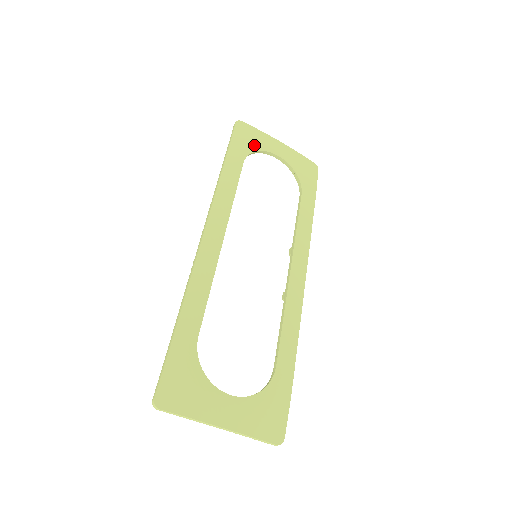
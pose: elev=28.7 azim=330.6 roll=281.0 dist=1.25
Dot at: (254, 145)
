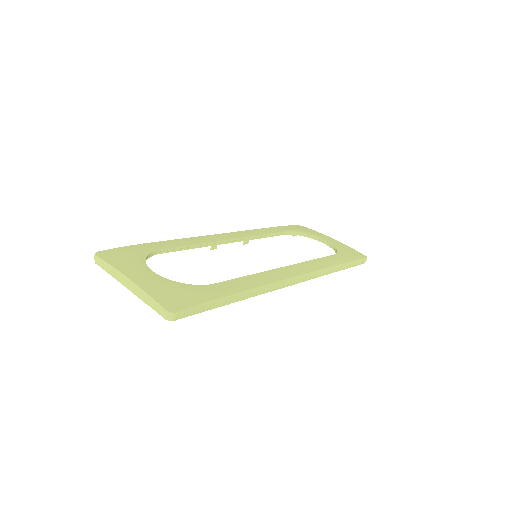
Dot at: (304, 231)
